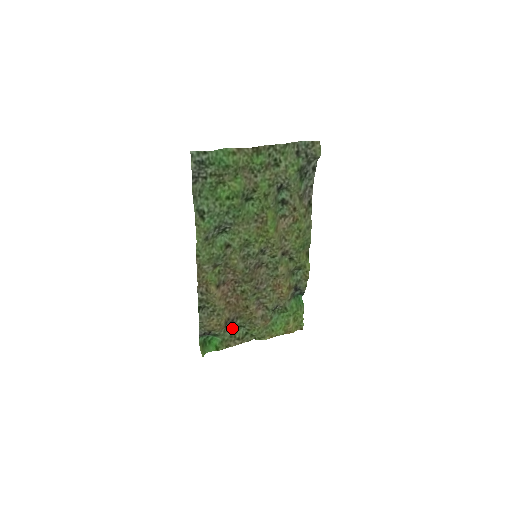
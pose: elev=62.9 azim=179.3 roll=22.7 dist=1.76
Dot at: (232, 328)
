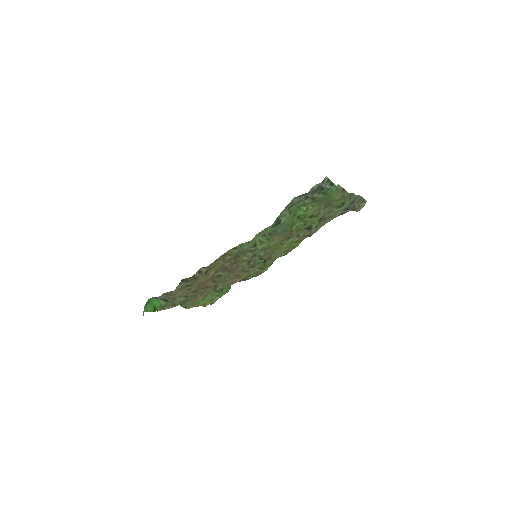
Dot at: occluded
